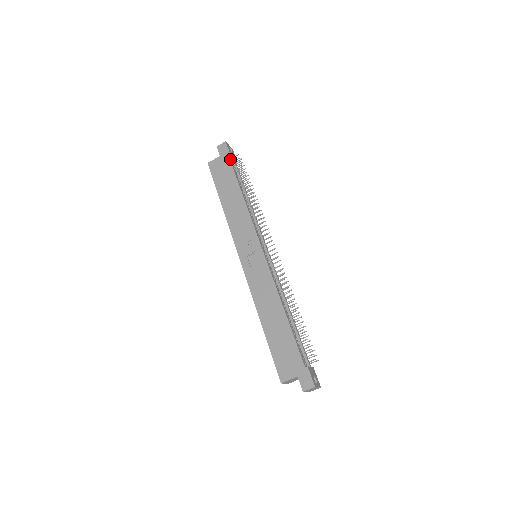
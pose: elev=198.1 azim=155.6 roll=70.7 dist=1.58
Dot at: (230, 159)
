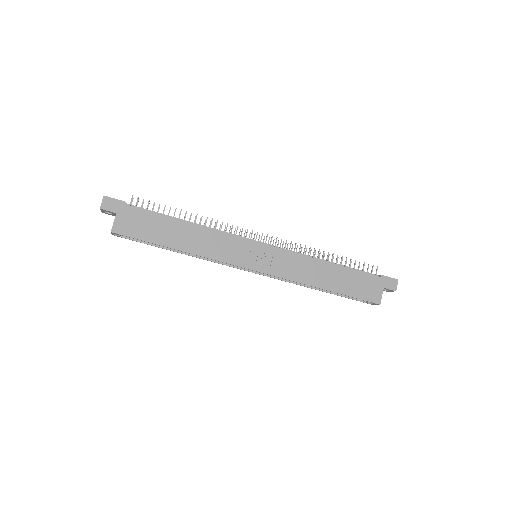
Dot at: (131, 207)
